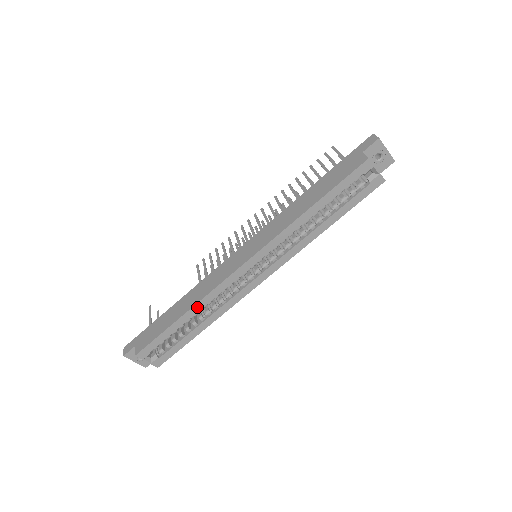
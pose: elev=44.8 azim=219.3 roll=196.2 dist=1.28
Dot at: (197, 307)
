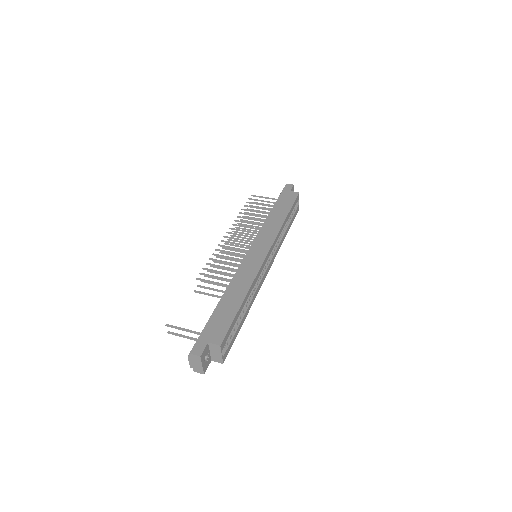
Dot at: (250, 291)
